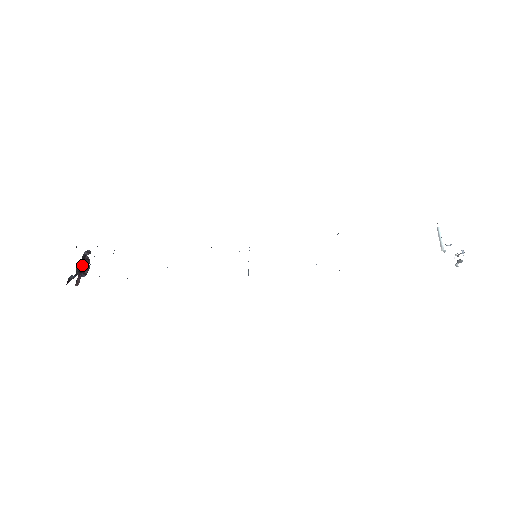
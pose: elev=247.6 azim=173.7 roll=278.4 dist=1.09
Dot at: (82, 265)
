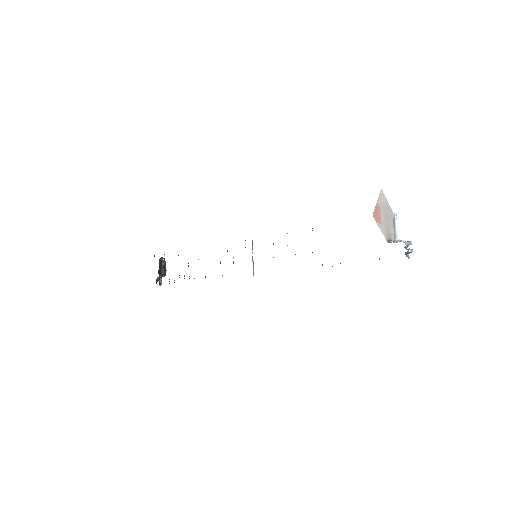
Dot at: (161, 268)
